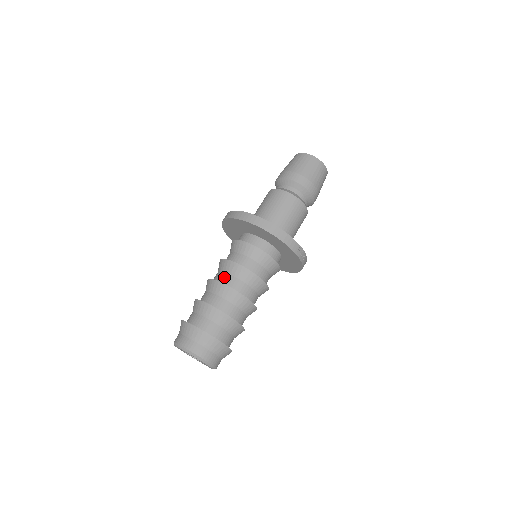
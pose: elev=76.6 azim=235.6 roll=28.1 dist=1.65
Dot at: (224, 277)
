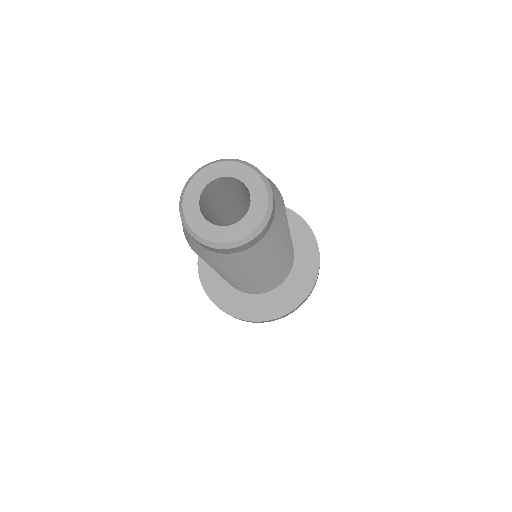
Dot at: occluded
